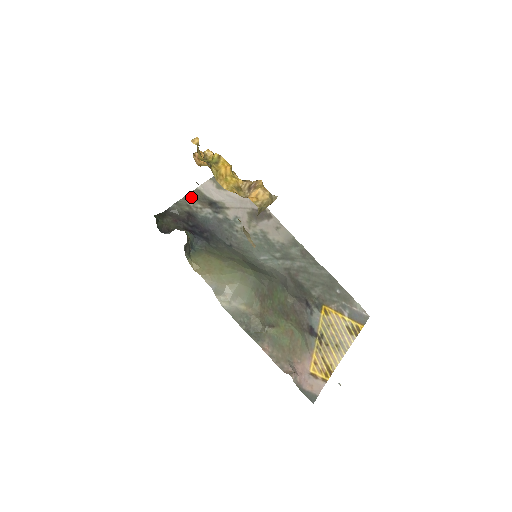
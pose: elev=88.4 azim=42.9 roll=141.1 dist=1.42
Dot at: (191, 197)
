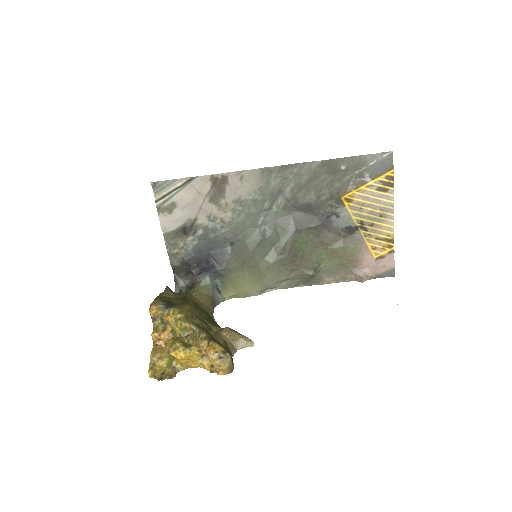
Dot at: (170, 245)
